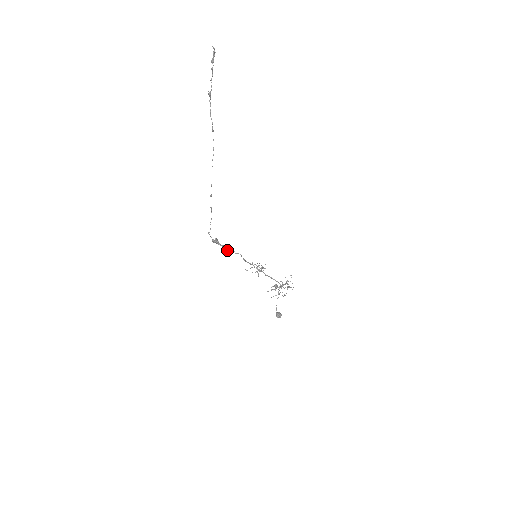
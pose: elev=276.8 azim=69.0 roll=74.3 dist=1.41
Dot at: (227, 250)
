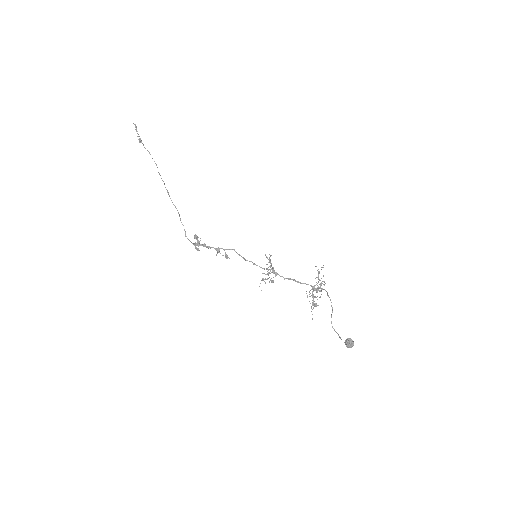
Dot at: (215, 249)
